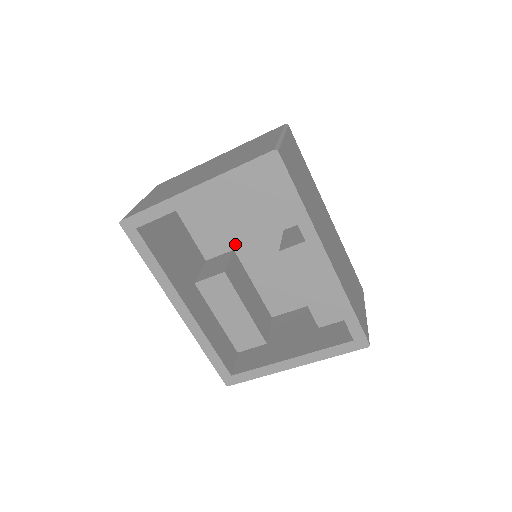
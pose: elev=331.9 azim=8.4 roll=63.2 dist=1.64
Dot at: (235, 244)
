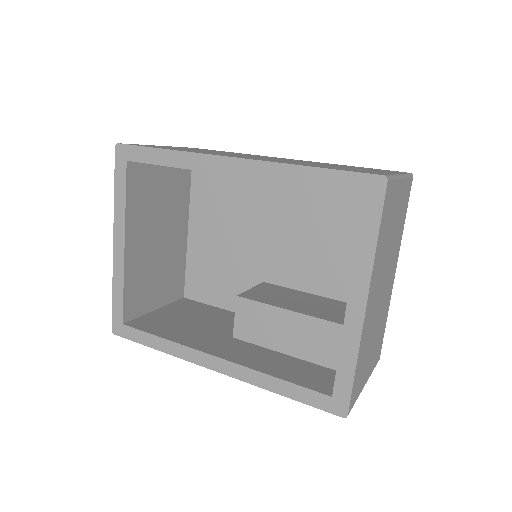
Dot at: (258, 276)
